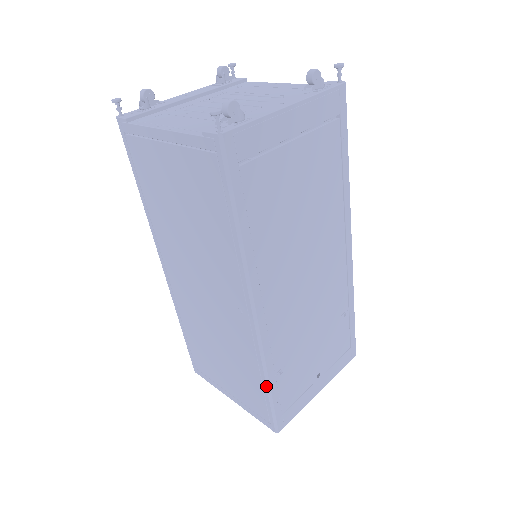
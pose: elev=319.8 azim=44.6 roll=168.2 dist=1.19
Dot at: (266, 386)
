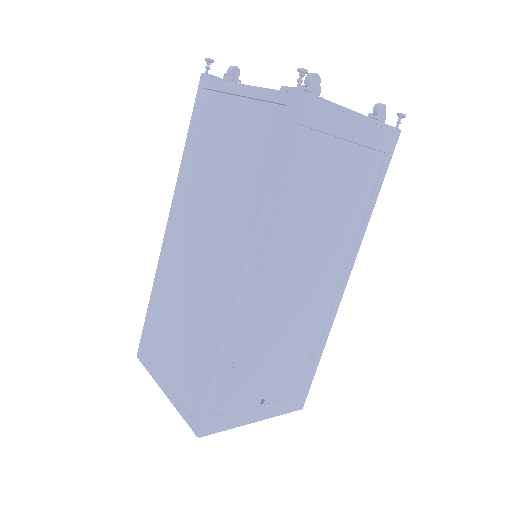
Dot at: (215, 370)
